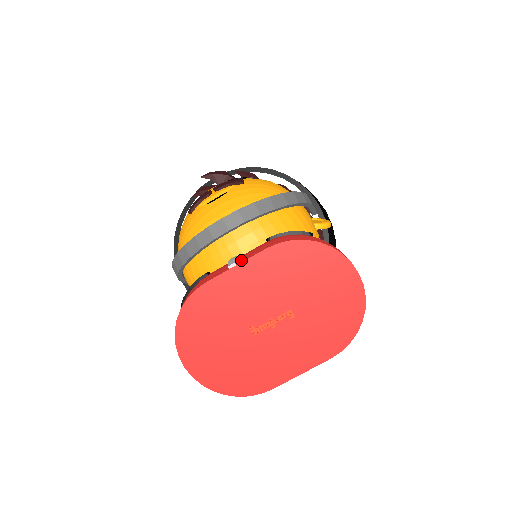
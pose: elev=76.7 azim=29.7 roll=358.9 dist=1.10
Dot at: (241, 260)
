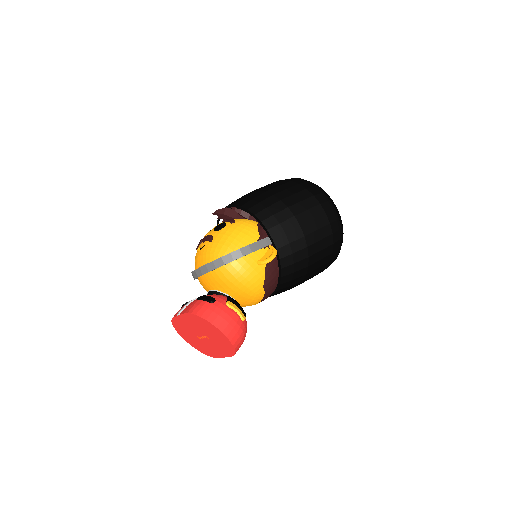
Dot at: (182, 312)
